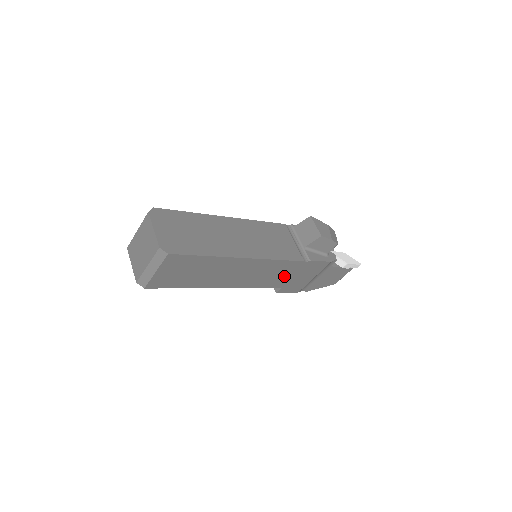
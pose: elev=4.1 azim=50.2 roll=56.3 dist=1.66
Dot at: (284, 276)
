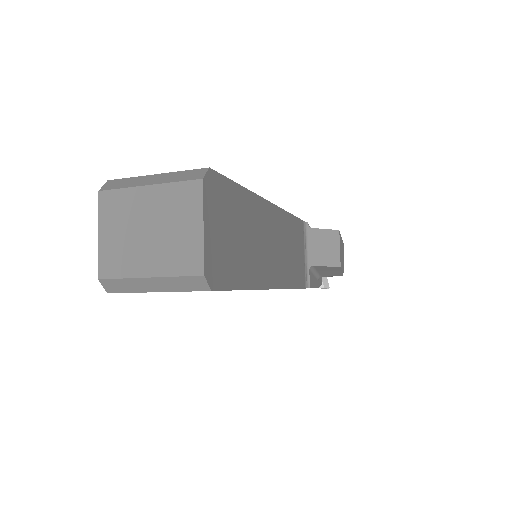
Dot at: occluded
